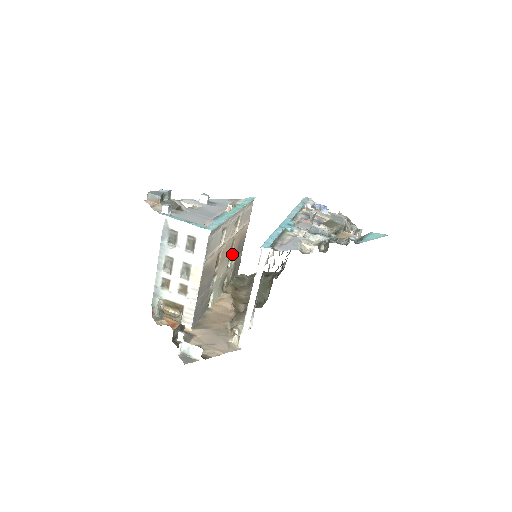
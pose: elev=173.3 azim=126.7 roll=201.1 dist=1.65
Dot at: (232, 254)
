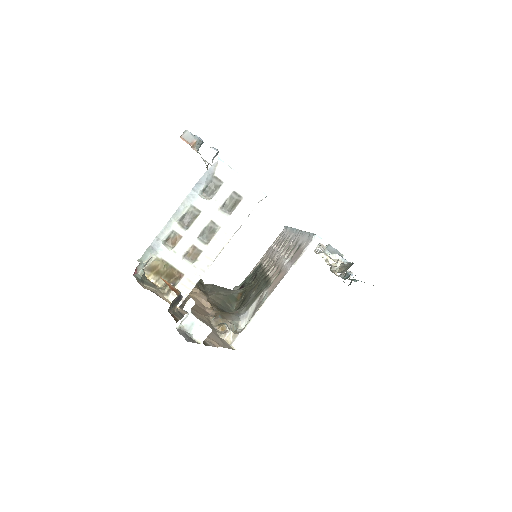
Dot at: occluded
